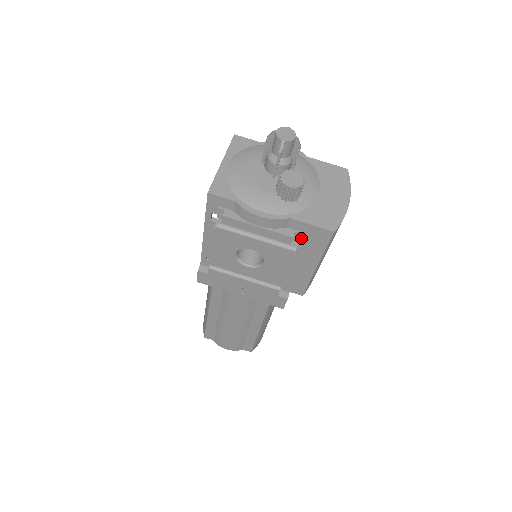
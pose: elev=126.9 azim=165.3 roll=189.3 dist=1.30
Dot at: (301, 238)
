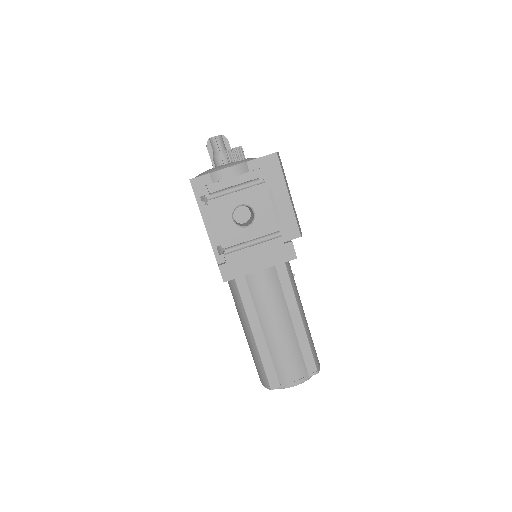
Dot at: (263, 174)
